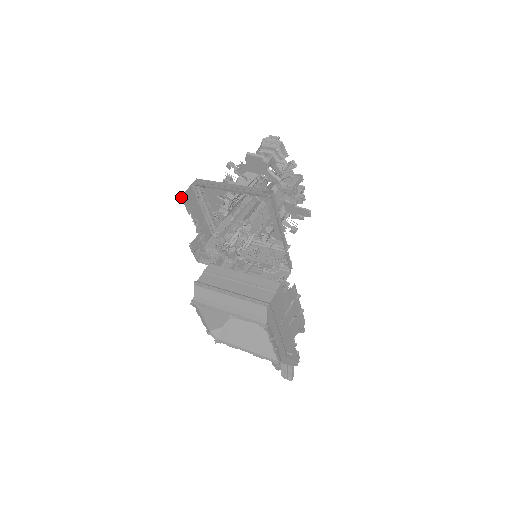
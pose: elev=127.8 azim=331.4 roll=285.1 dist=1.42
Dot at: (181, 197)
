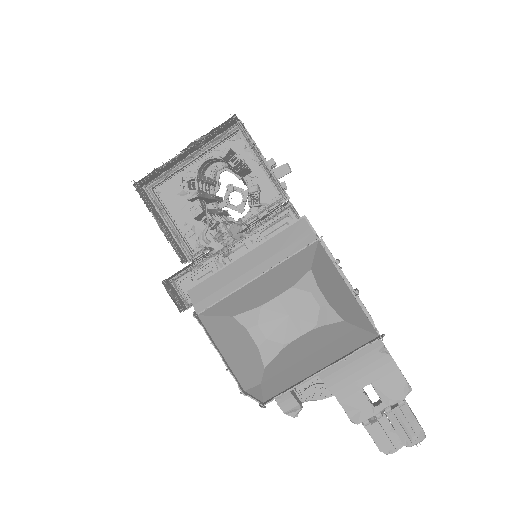
Dot at: occluded
